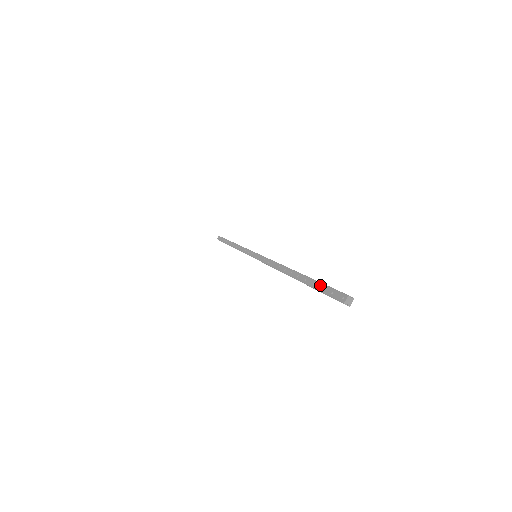
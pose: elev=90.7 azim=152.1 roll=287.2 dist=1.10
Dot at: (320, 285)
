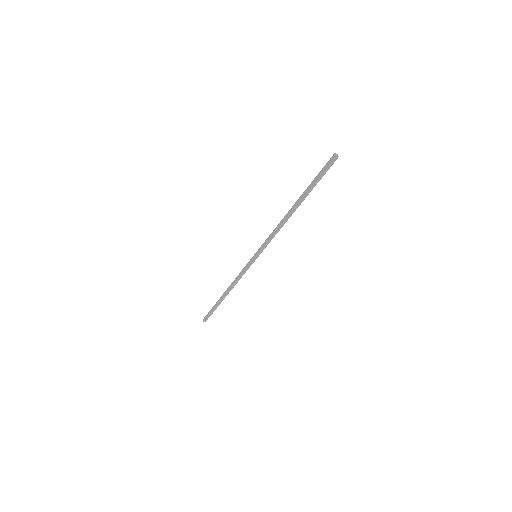
Dot at: (317, 176)
